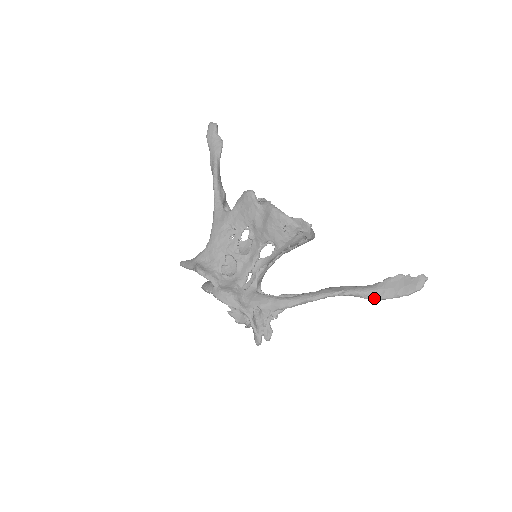
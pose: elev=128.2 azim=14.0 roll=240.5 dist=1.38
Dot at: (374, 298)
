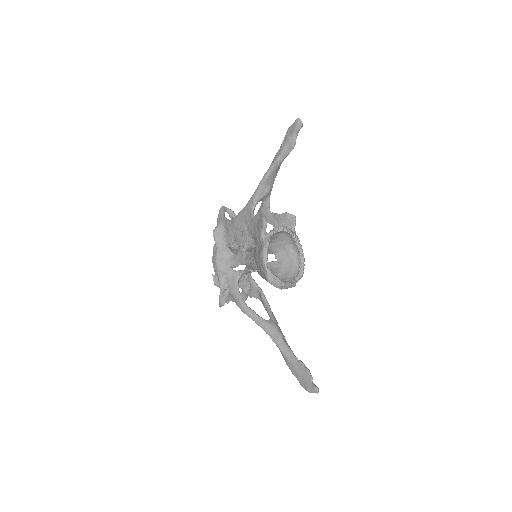
Dot at: (286, 362)
